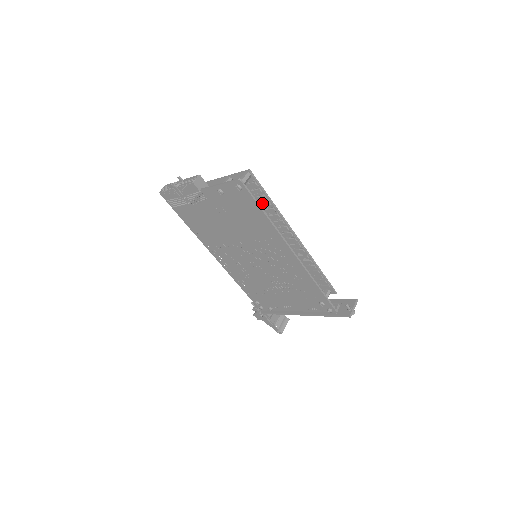
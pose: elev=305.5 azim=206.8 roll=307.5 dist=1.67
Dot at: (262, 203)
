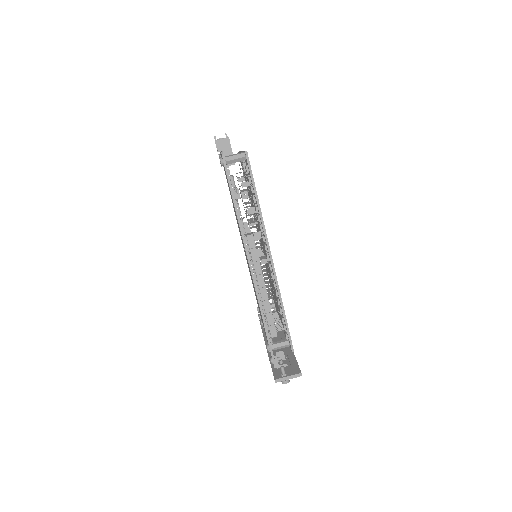
Dot at: (252, 196)
